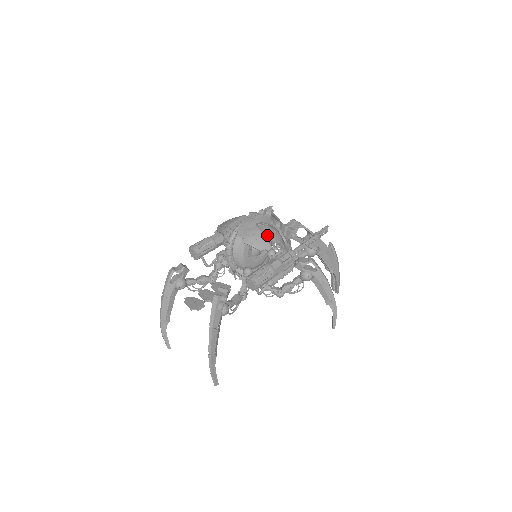
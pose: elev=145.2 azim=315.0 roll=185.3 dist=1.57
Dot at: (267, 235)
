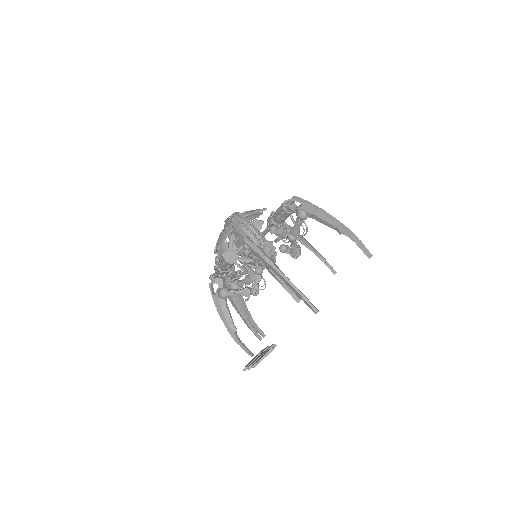
Dot at: occluded
